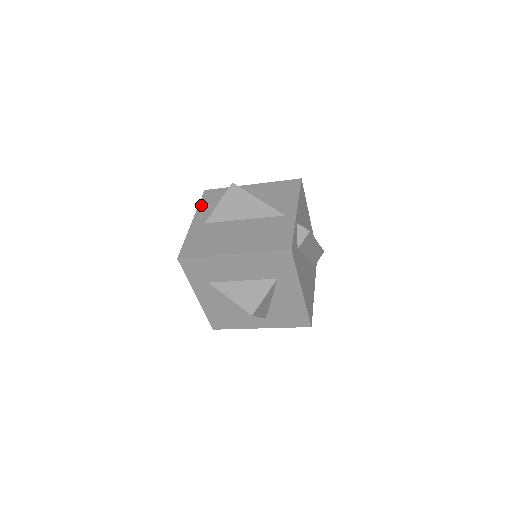
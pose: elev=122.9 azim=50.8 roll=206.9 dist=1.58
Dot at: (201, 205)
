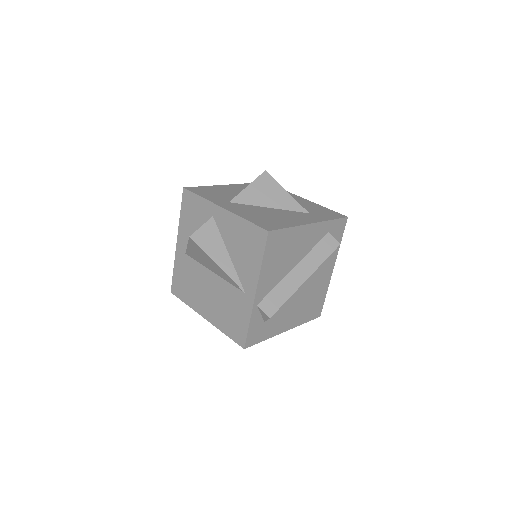
Dot at: (181, 218)
